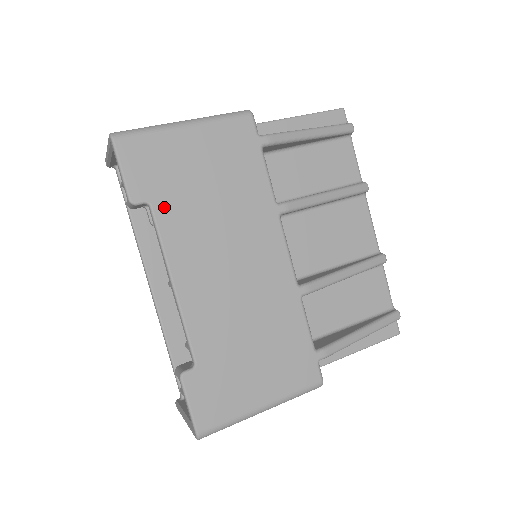
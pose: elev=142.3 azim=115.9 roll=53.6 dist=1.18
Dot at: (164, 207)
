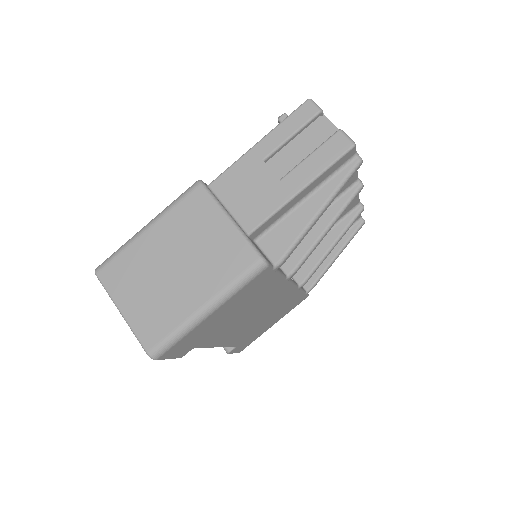
Dot at: (204, 342)
